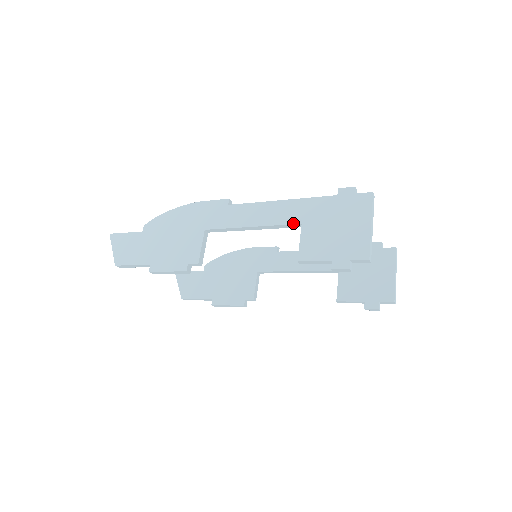
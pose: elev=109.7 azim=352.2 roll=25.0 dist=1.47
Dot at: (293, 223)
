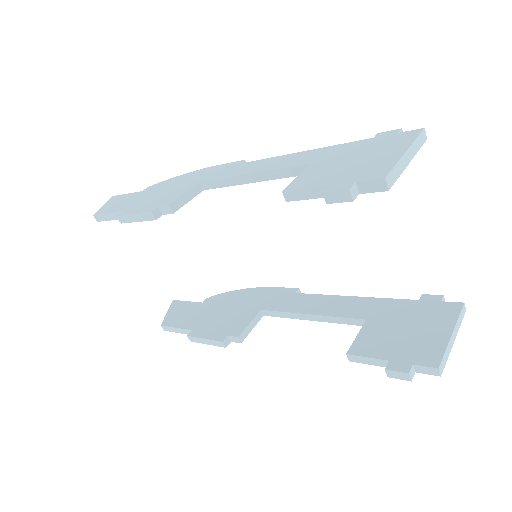
Dot at: (301, 164)
